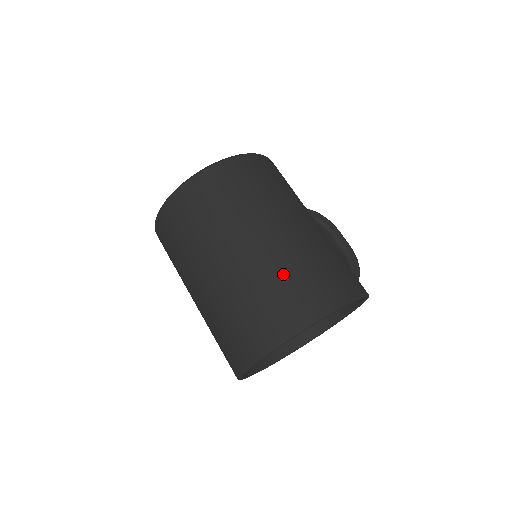
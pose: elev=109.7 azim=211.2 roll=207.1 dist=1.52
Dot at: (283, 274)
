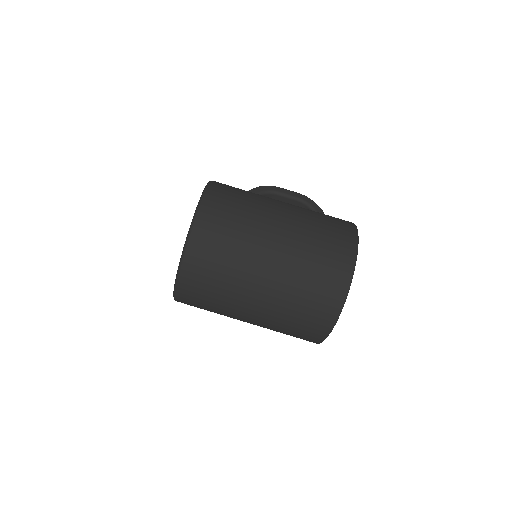
Dot at: (309, 260)
